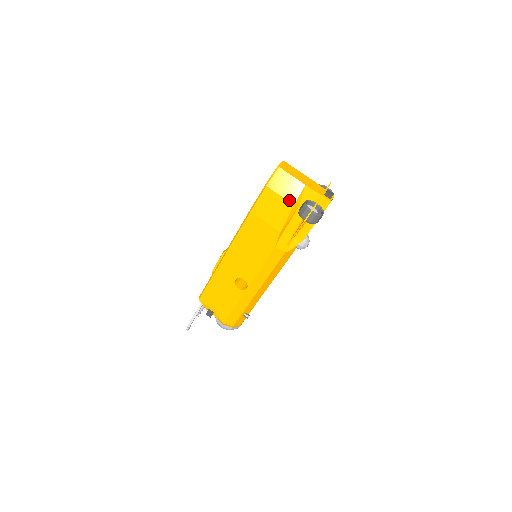
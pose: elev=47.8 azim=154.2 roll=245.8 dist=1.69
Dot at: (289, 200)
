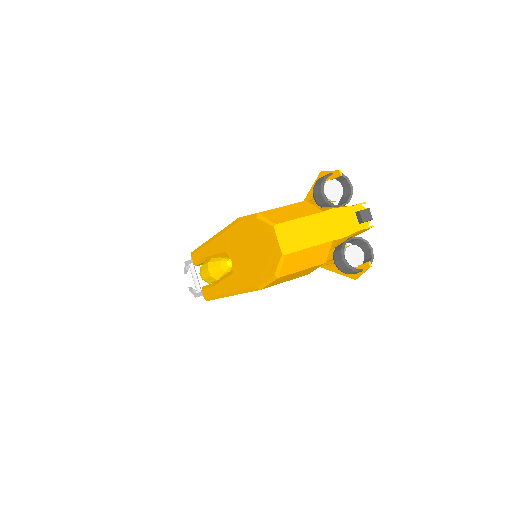
Dot at: (316, 265)
